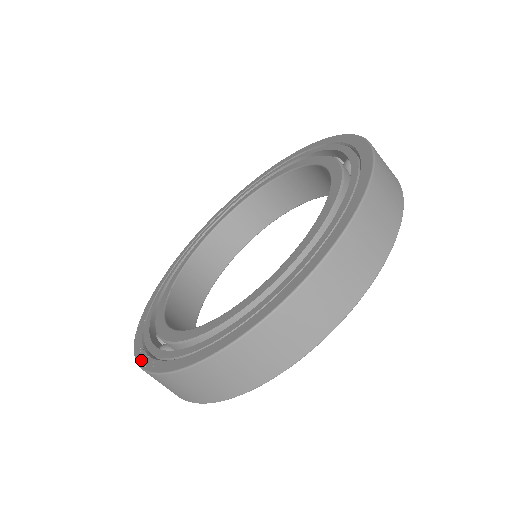
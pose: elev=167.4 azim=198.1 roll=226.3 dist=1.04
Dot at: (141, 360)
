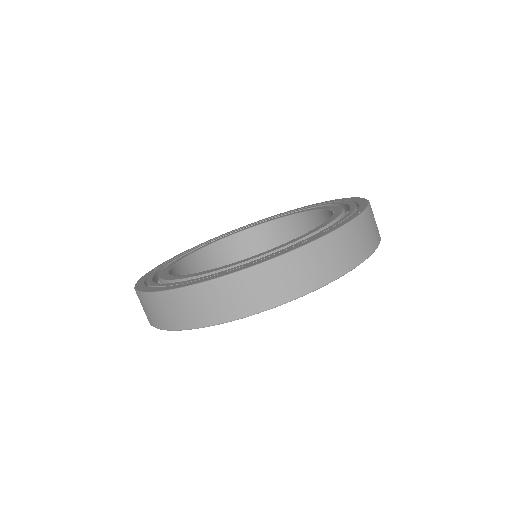
Dot at: (164, 262)
